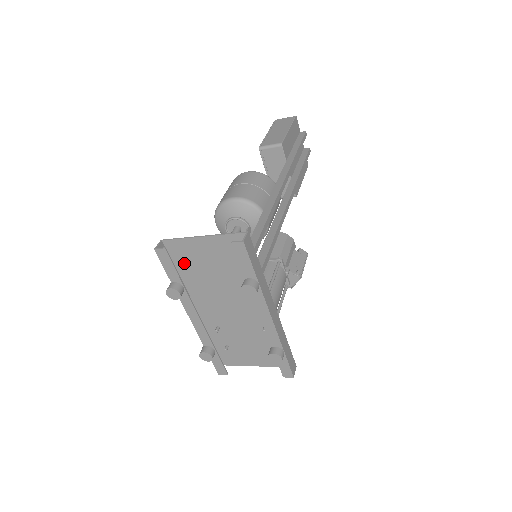
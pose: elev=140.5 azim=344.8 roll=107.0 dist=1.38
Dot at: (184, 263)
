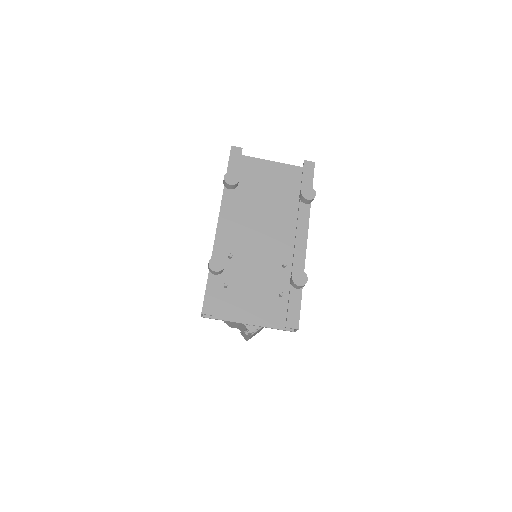
Dot at: (239, 178)
